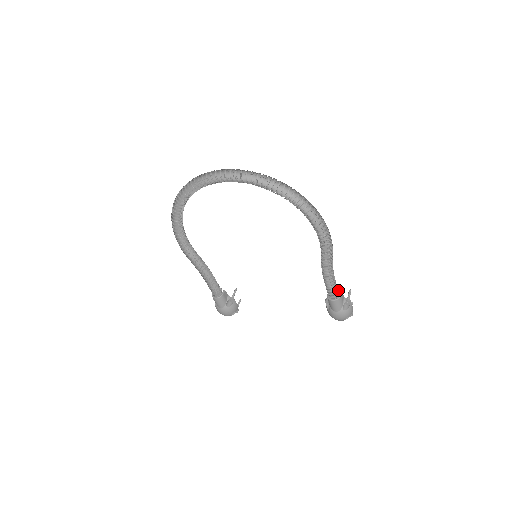
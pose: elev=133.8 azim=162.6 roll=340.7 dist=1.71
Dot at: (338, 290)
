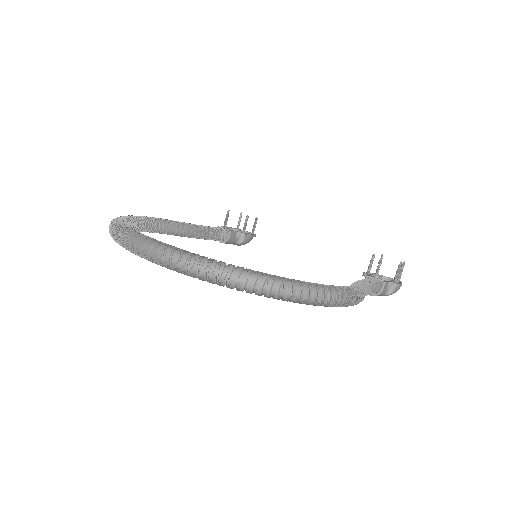
Dot at: (379, 284)
